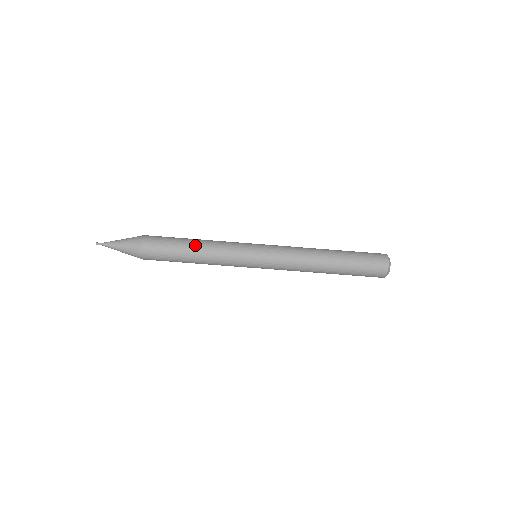
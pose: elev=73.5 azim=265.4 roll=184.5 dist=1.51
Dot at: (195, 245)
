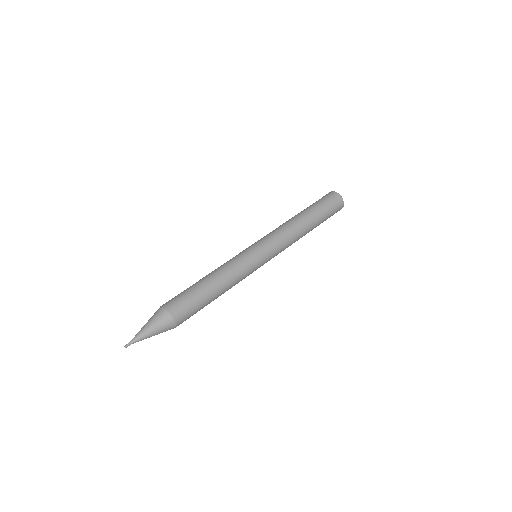
Dot at: (207, 277)
